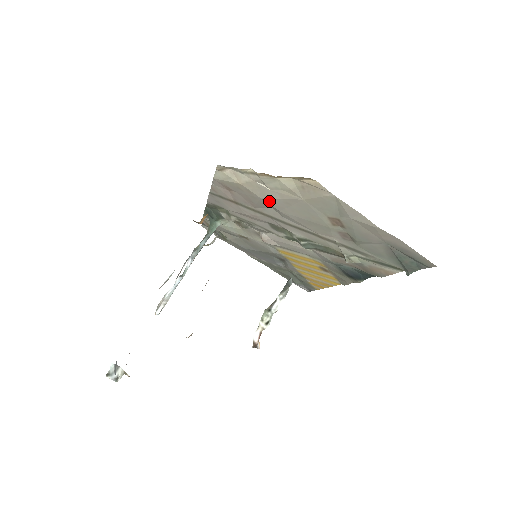
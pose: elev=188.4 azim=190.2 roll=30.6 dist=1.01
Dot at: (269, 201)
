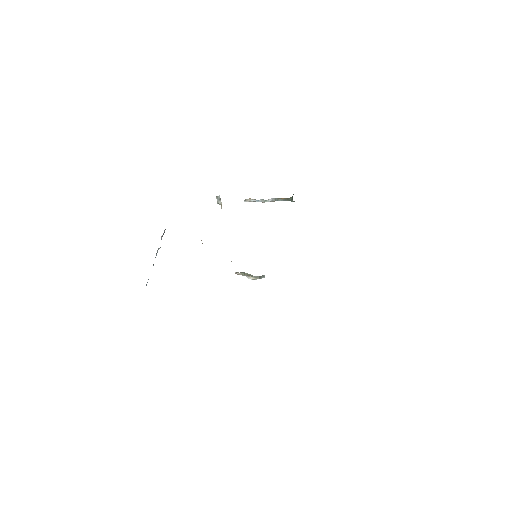
Dot at: occluded
